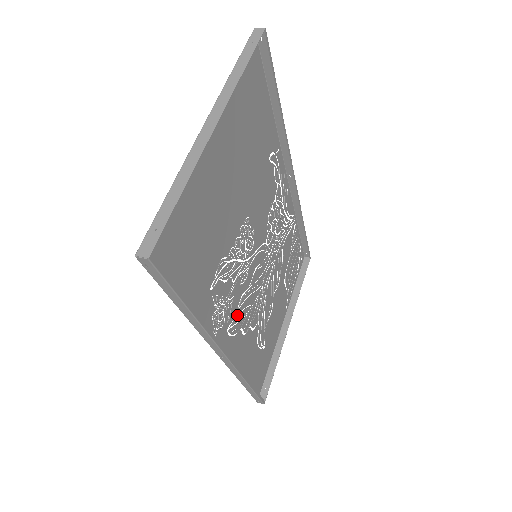
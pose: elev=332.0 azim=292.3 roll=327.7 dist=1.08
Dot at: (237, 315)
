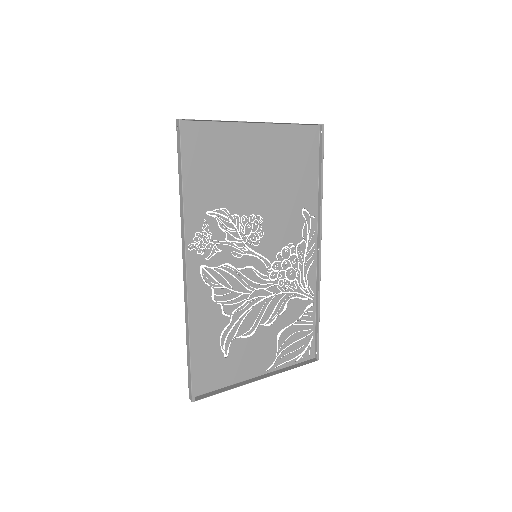
Dot at: occluded
